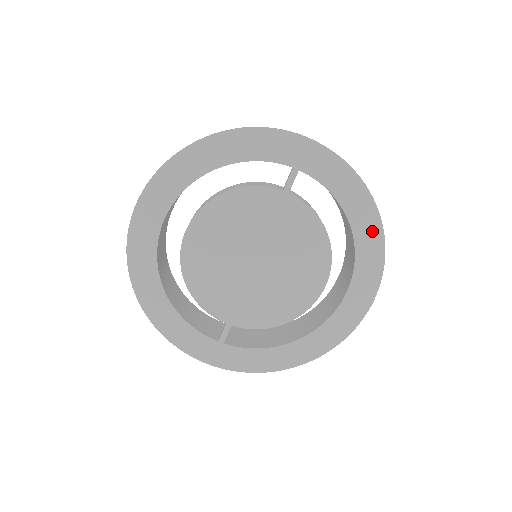
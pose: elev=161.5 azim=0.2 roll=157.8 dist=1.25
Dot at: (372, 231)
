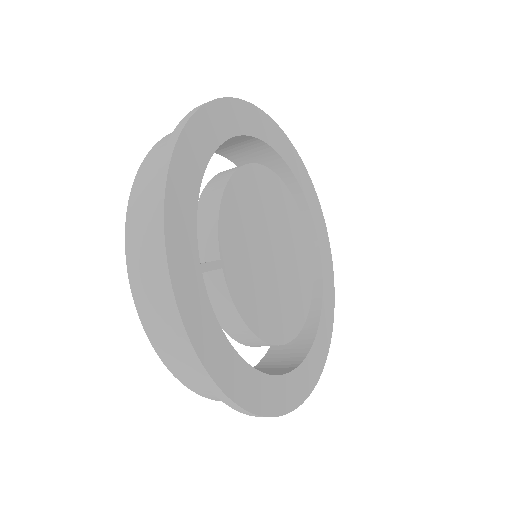
Dot at: (326, 339)
